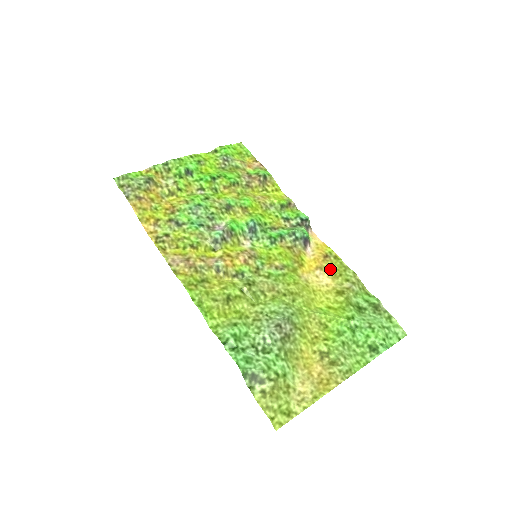
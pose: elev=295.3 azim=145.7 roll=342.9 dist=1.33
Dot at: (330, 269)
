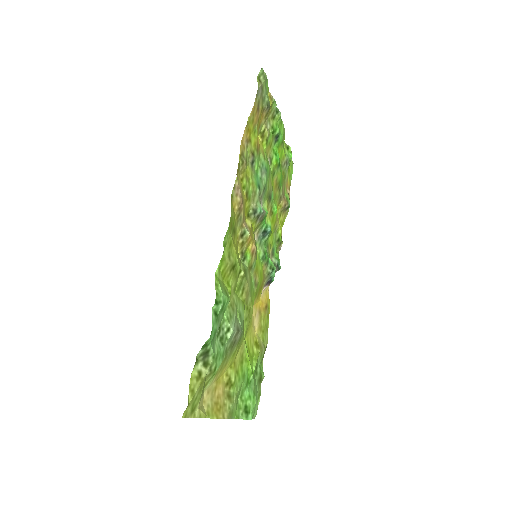
Dot at: (262, 319)
